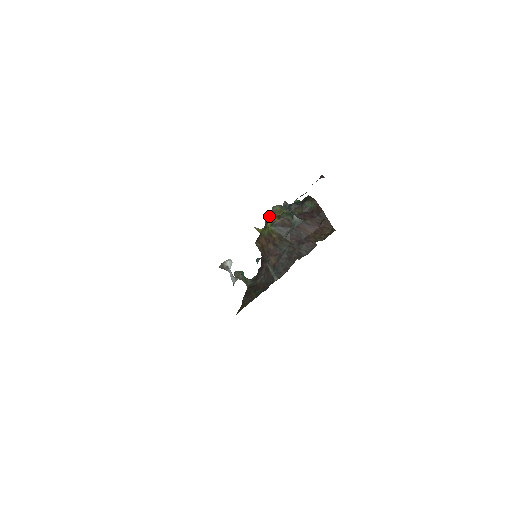
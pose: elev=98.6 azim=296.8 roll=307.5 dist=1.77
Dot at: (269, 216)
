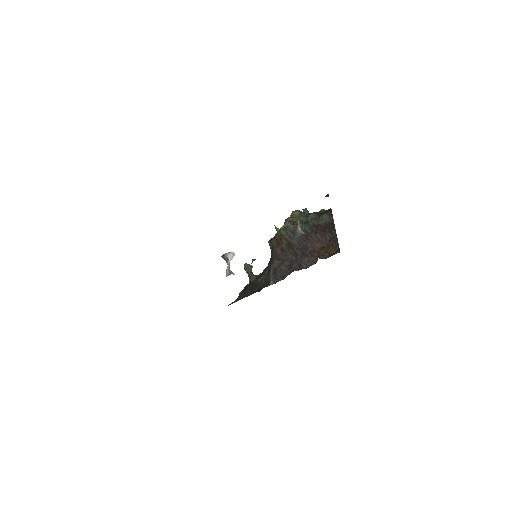
Dot at: (286, 219)
